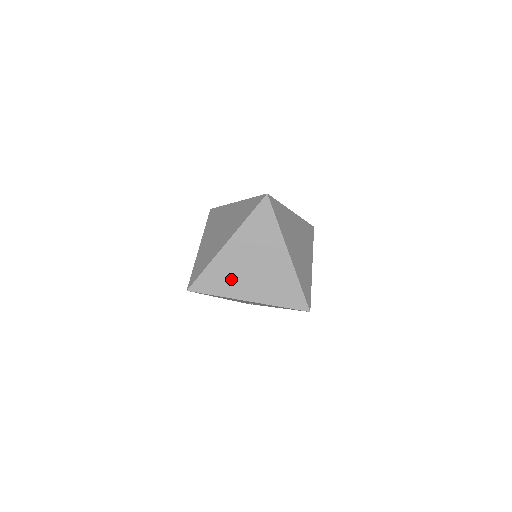
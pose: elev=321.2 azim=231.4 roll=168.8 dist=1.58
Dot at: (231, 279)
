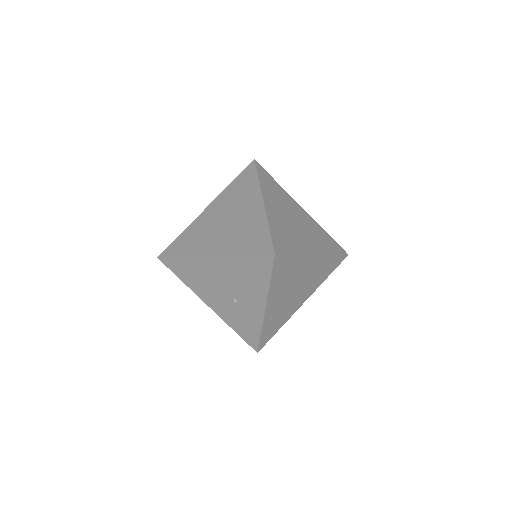
Dot at: (200, 238)
